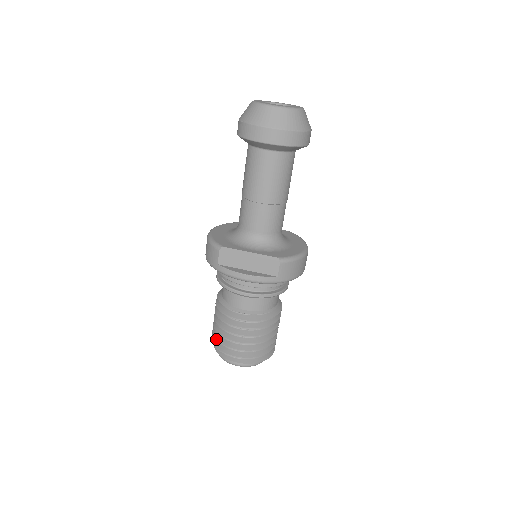
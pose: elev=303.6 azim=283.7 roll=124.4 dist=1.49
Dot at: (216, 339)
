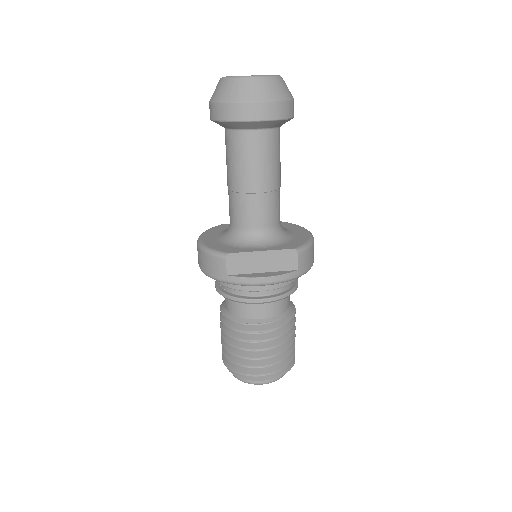
Dot at: (234, 362)
